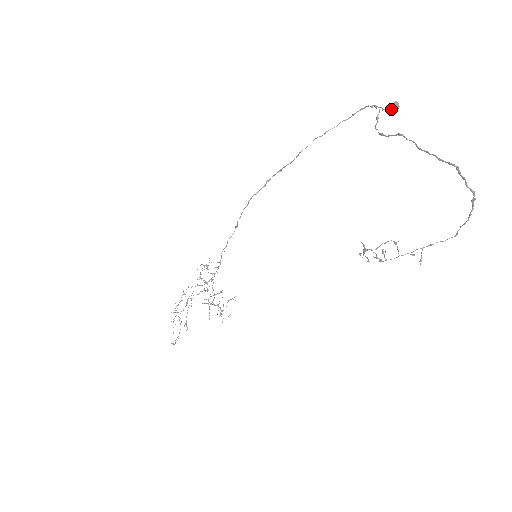
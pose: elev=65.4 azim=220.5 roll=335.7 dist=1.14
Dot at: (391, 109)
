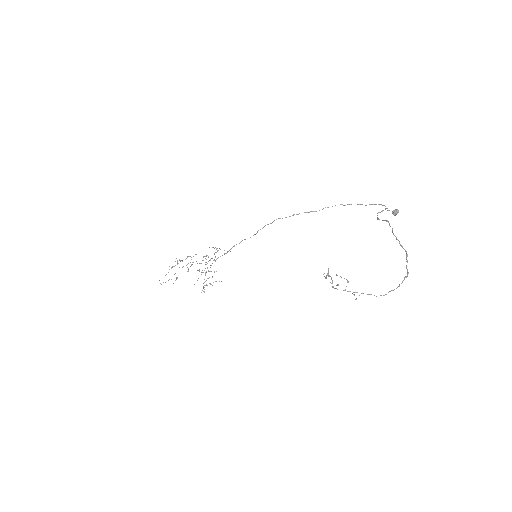
Dot at: (393, 212)
